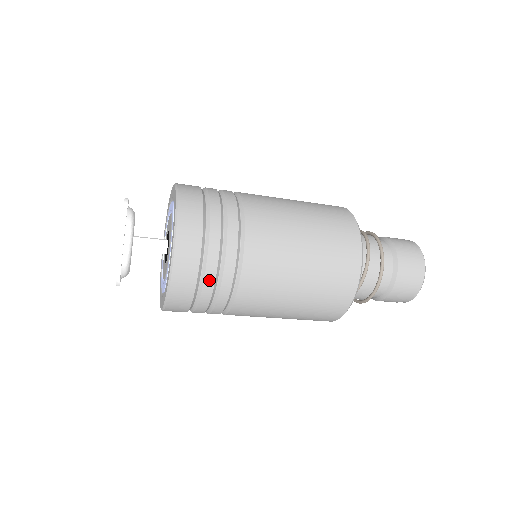
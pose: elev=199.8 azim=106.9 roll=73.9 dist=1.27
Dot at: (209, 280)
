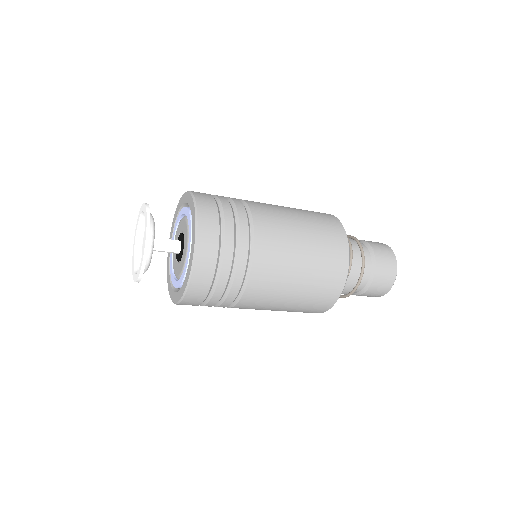
Dot at: (226, 264)
